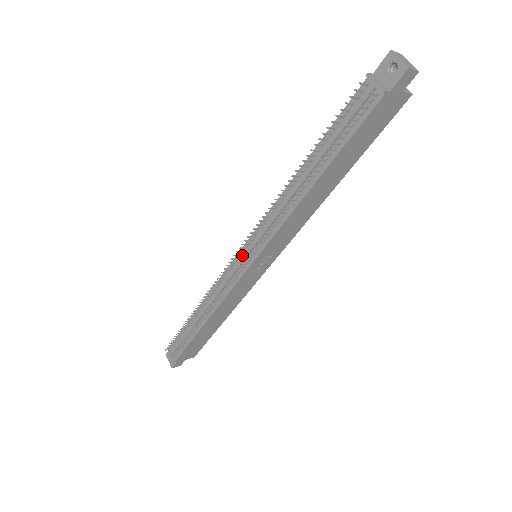
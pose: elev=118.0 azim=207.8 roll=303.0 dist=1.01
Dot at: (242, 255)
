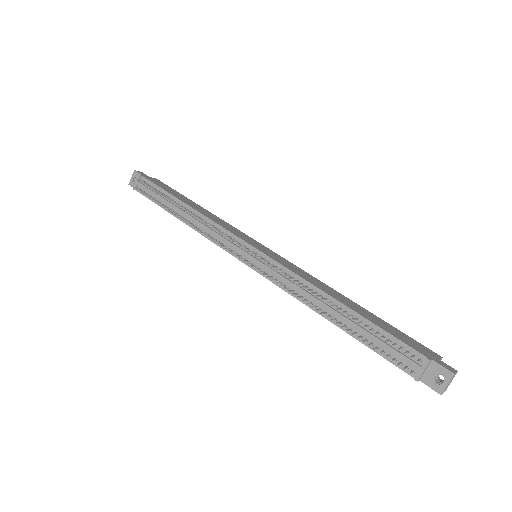
Dot at: (249, 250)
